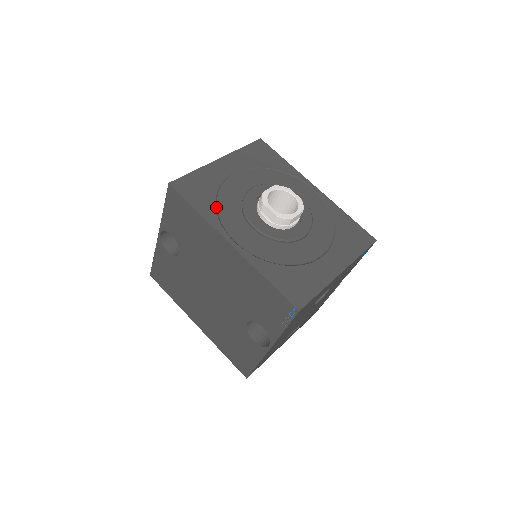
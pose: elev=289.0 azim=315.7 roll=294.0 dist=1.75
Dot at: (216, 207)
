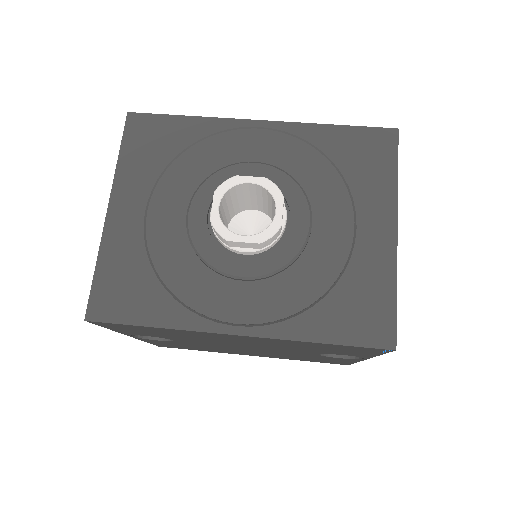
Dot at: (171, 293)
